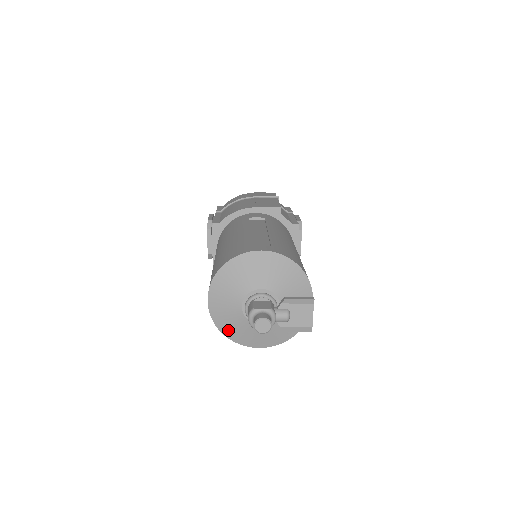
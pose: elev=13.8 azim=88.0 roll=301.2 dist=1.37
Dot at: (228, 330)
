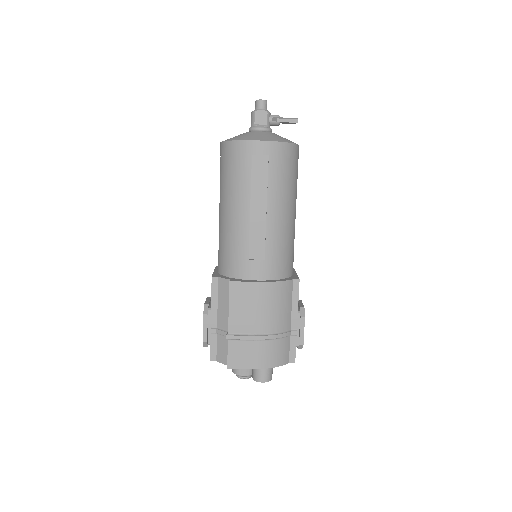
Dot at: (235, 138)
